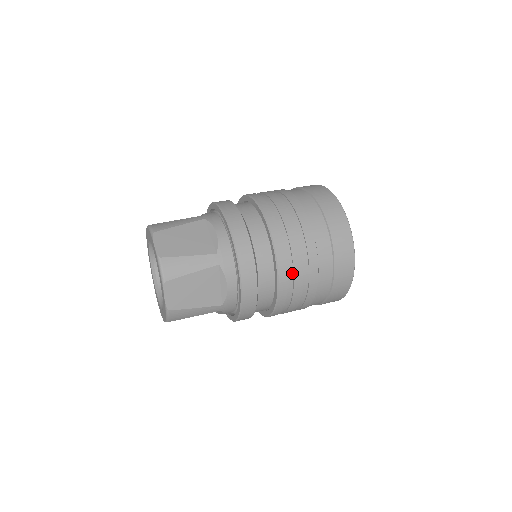
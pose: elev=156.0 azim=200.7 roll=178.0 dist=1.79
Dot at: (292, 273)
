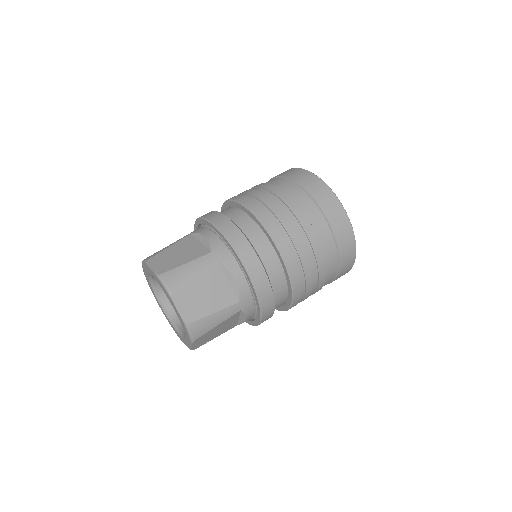
Dot at: (303, 296)
